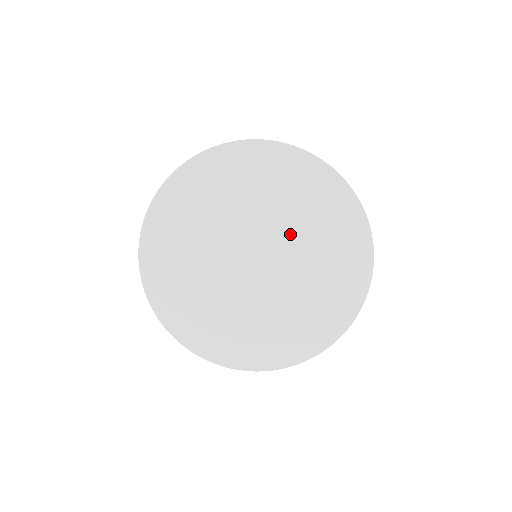
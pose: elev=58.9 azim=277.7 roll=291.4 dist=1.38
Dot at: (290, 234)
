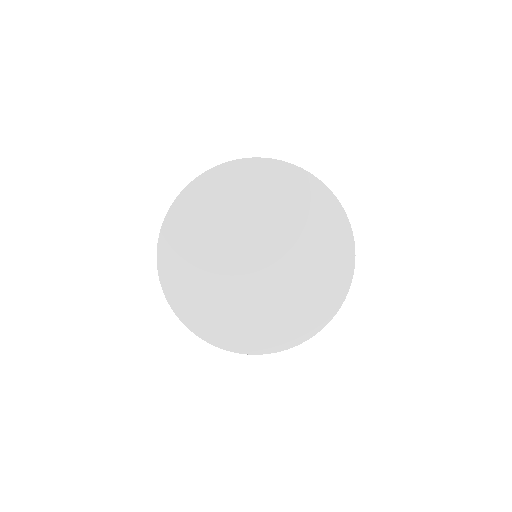
Dot at: (289, 240)
